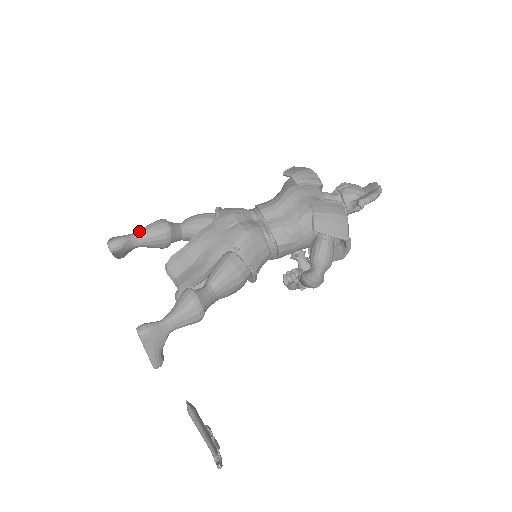
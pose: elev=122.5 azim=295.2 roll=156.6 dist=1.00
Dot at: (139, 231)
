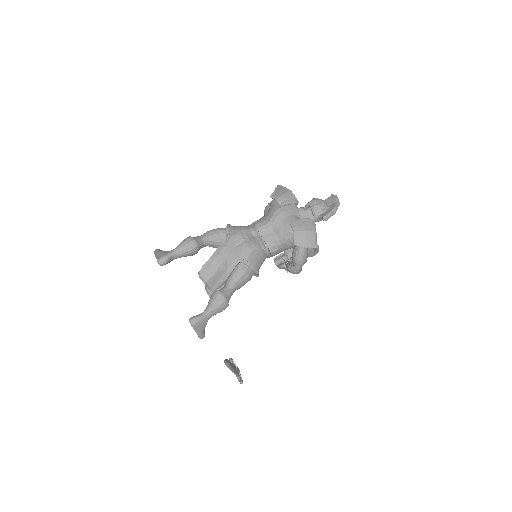
Dot at: (176, 249)
